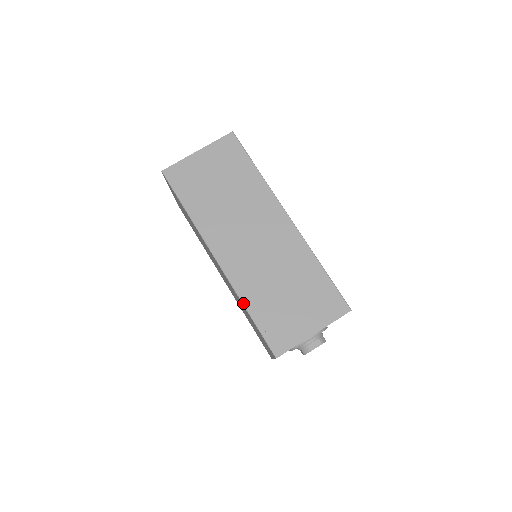
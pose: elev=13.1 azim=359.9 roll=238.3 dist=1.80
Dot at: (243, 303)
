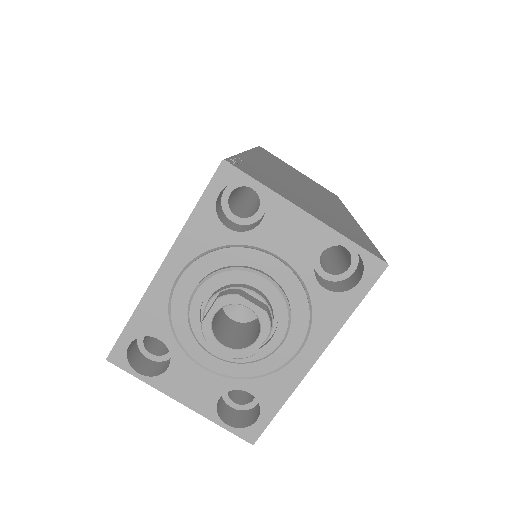
Dot at: (240, 154)
